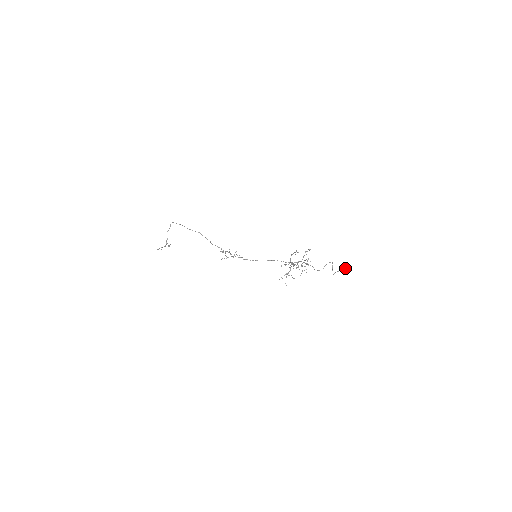
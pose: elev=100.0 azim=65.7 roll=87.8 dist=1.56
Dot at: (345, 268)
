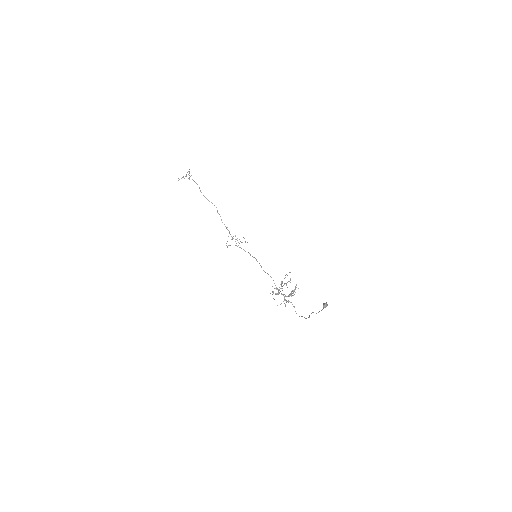
Dot at: (325, 307)
